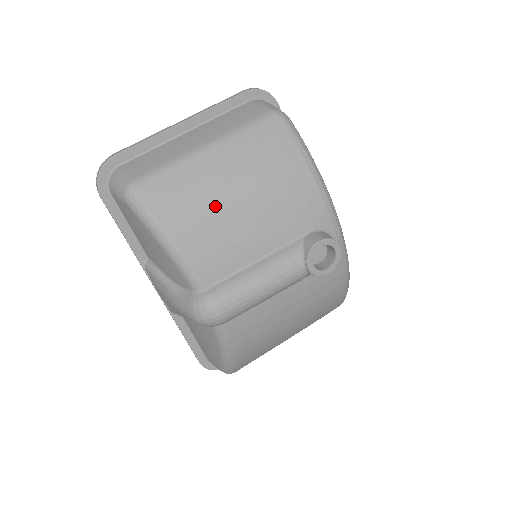
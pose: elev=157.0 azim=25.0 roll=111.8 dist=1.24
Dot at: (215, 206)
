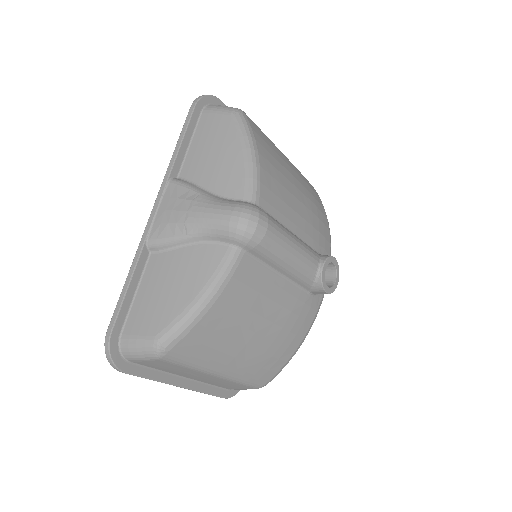
Dot at: (284, 174)
